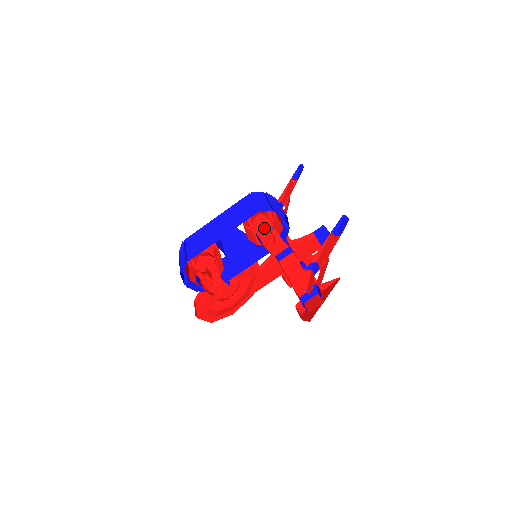
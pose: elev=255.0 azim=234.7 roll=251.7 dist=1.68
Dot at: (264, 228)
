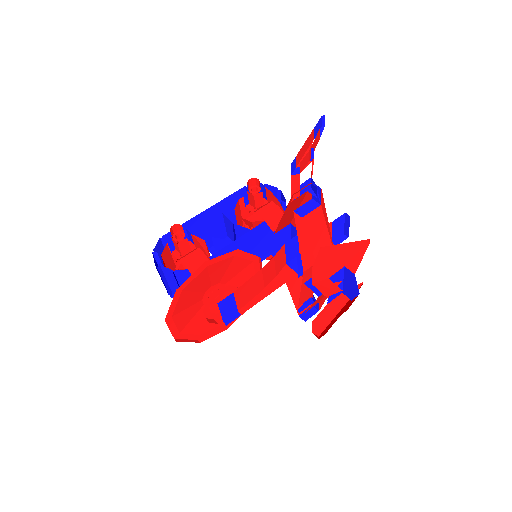
Dot at: occluded
